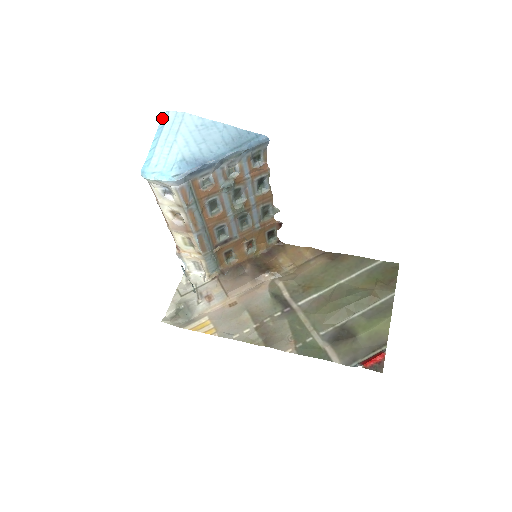
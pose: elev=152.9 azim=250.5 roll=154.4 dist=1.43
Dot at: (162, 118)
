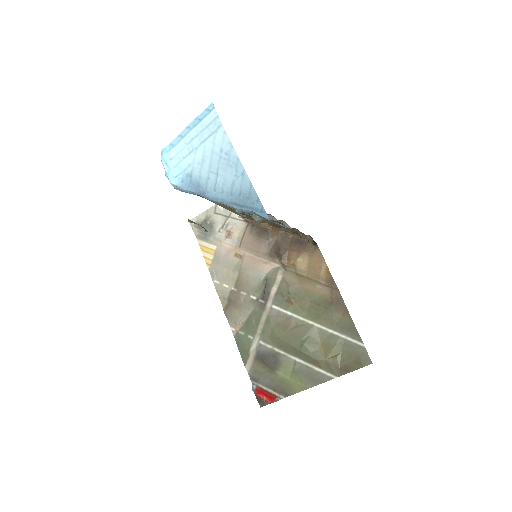
Dot at: (207, 108)
